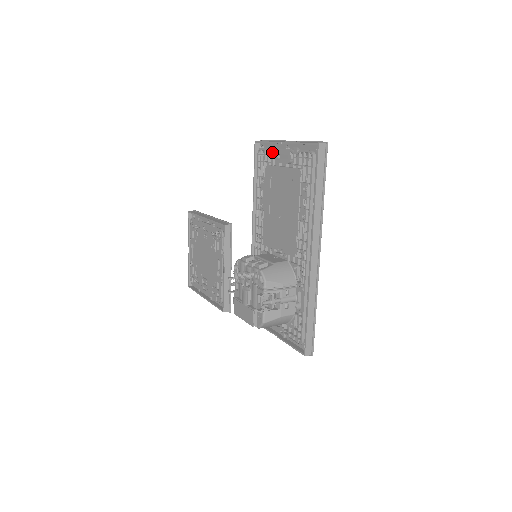
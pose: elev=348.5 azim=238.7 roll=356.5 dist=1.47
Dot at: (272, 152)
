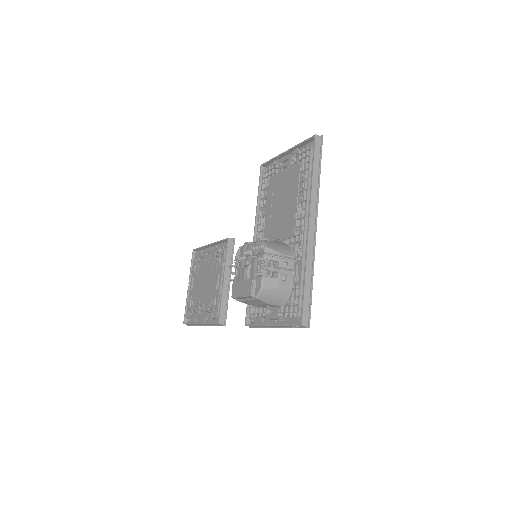
Dot at: (275, 165)
